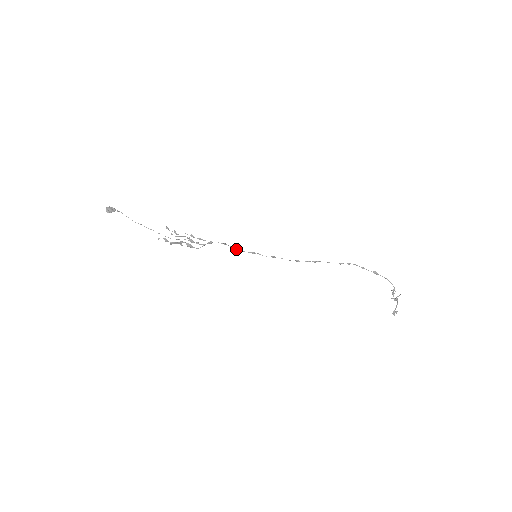
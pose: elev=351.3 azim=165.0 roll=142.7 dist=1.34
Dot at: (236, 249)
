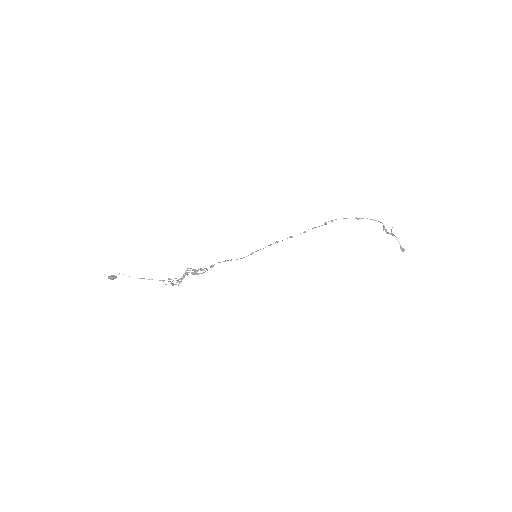
Dot at: (236, 259)
